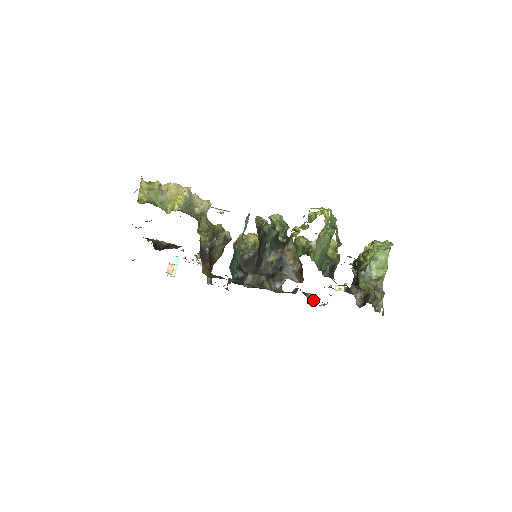
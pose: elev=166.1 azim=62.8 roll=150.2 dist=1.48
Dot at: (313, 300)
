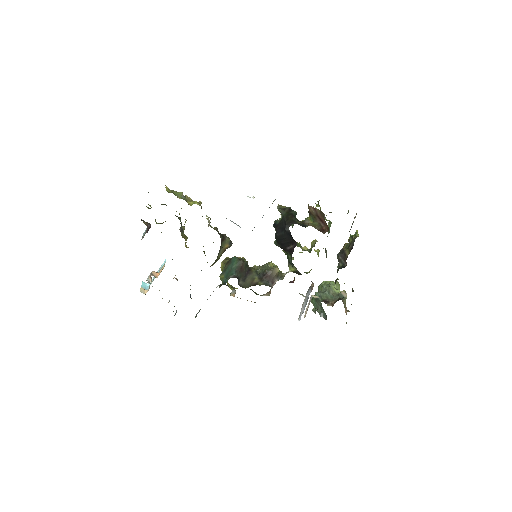
Dot at: occluded
